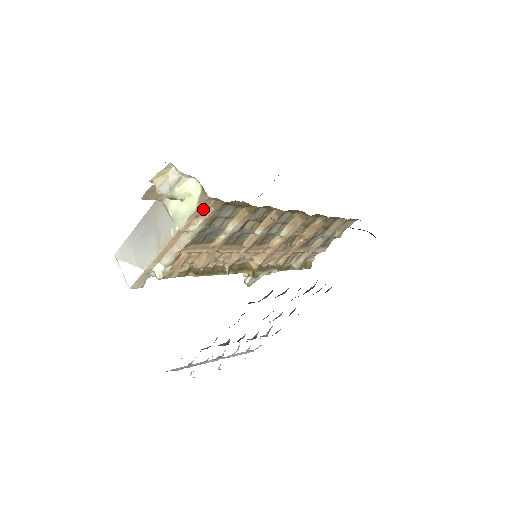
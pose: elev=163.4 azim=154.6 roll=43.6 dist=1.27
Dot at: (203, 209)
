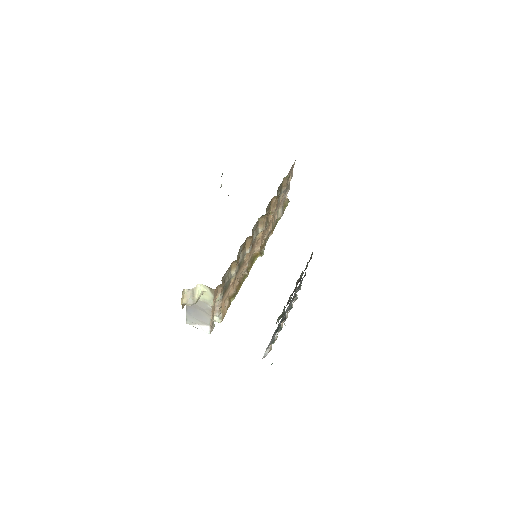
Dot at: (216, 292)
